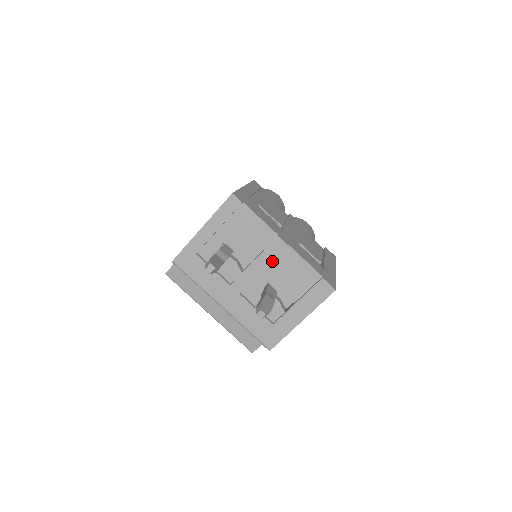
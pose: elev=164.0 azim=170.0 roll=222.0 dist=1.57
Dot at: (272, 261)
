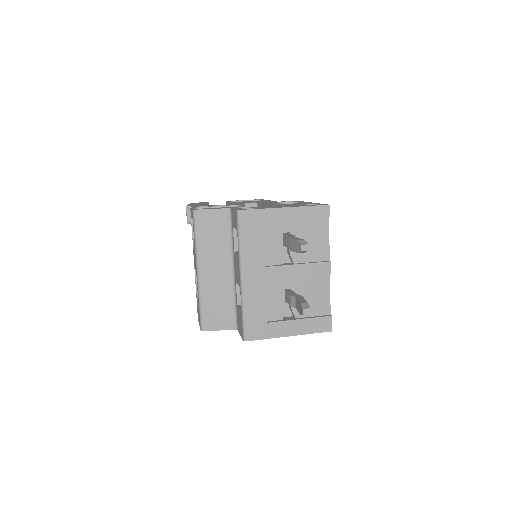
Dot at: (309, 275)
